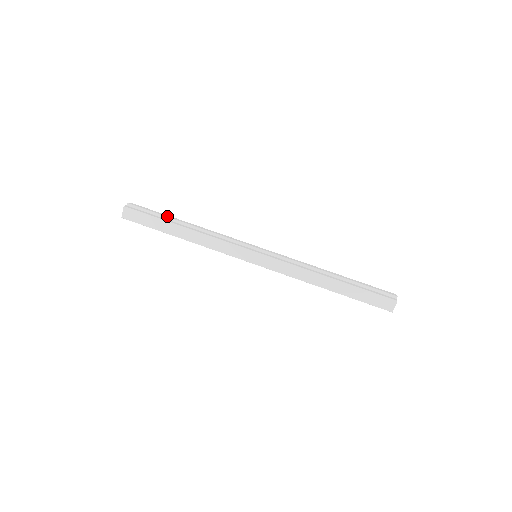
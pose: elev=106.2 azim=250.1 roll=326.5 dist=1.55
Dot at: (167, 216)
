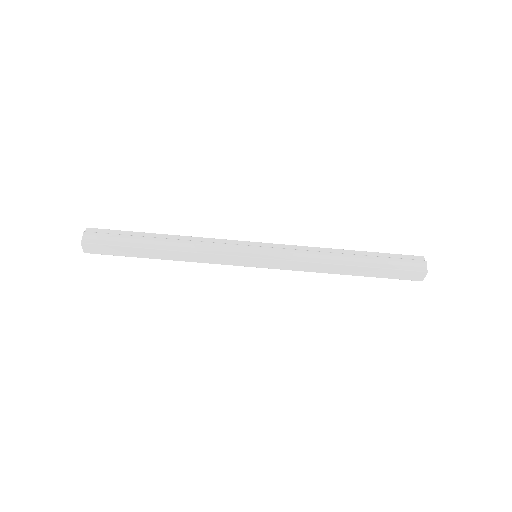
Dot at: (136, 238)
